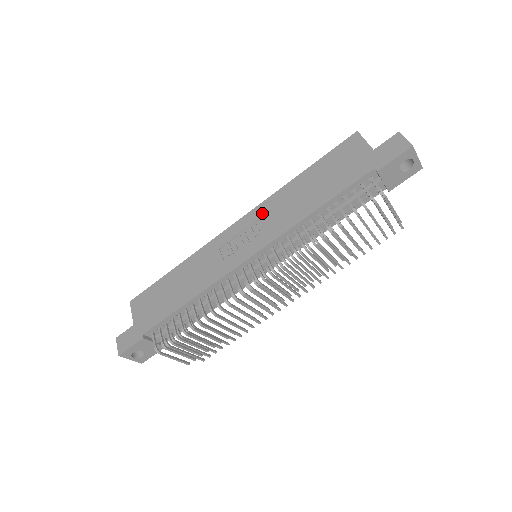
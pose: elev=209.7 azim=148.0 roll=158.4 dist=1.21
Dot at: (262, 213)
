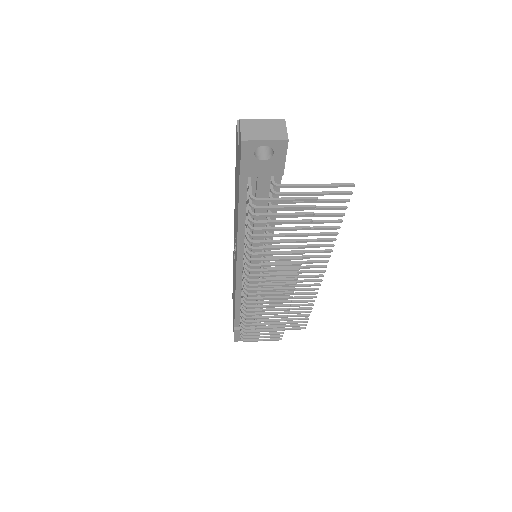
Dot at: occluded
